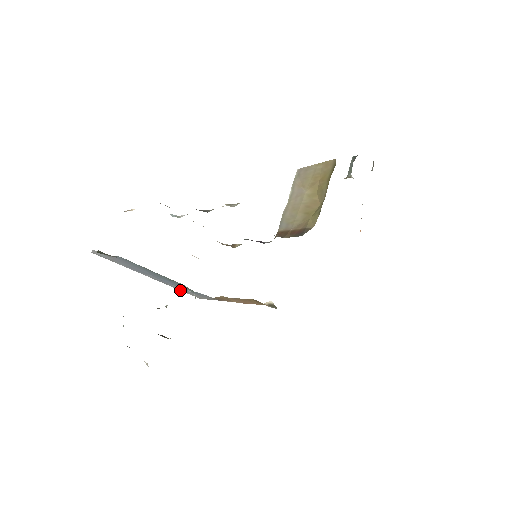
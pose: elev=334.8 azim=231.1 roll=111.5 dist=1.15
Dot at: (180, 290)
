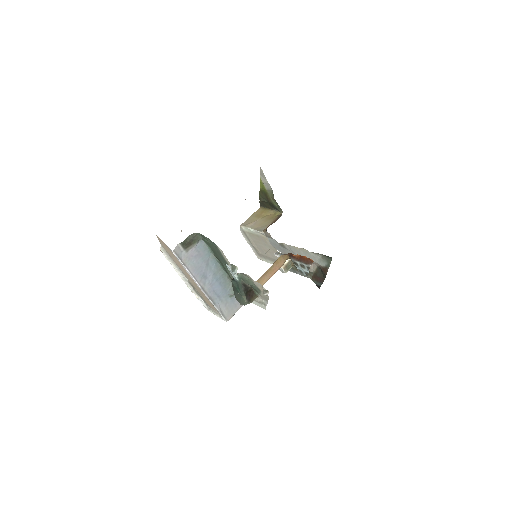
Dot at: (217, 308)
